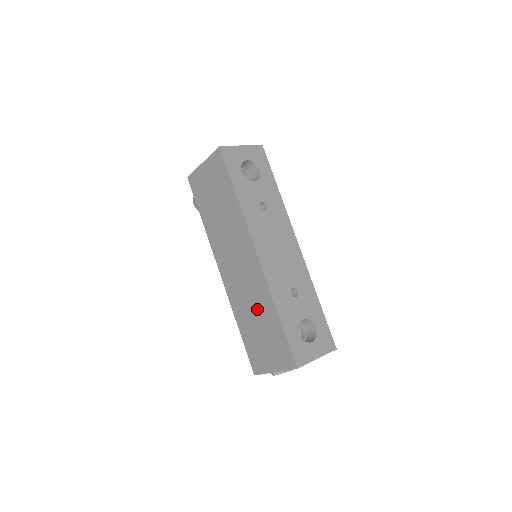
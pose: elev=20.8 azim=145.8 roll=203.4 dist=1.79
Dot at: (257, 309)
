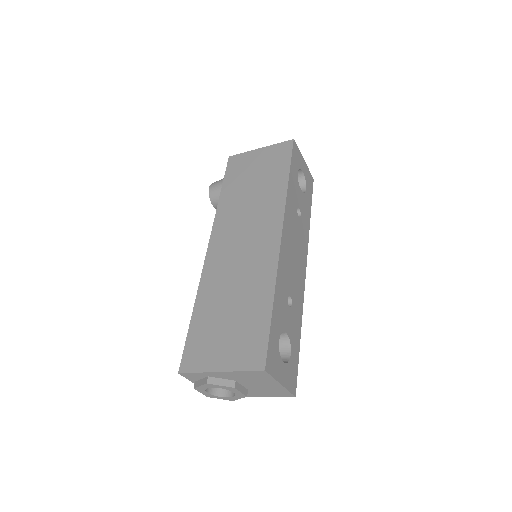
Dot at: (242, 291)
